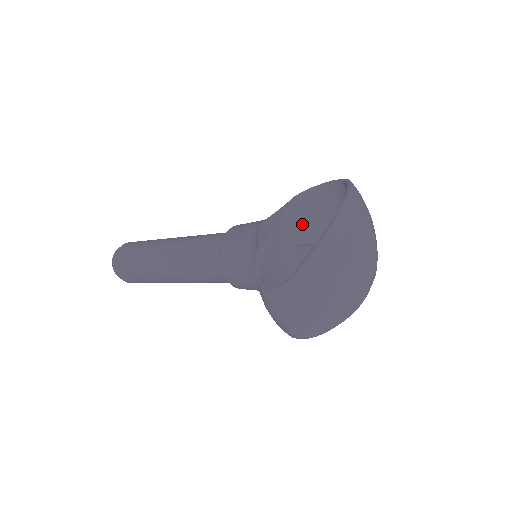
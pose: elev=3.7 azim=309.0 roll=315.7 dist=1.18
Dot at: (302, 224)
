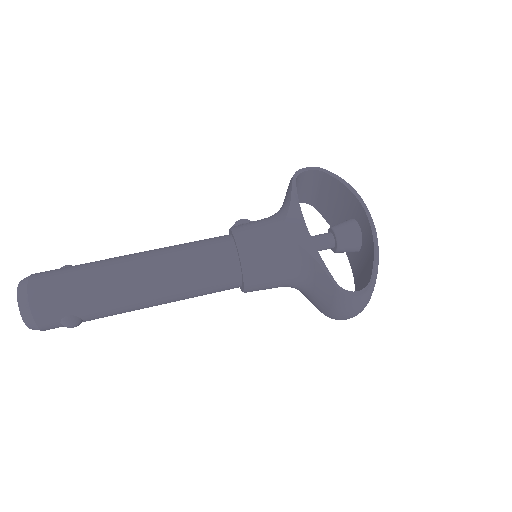
Dot at: occluded
